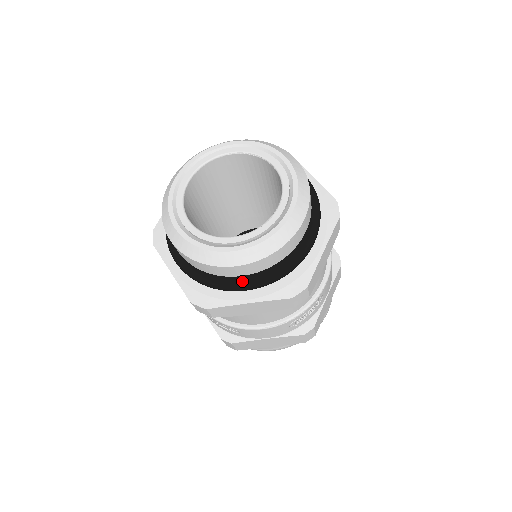
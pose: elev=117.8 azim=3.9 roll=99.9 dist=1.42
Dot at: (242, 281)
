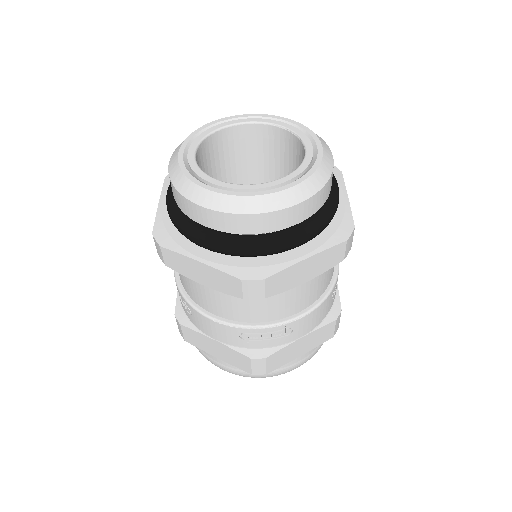
Dot at: (205, 233)
